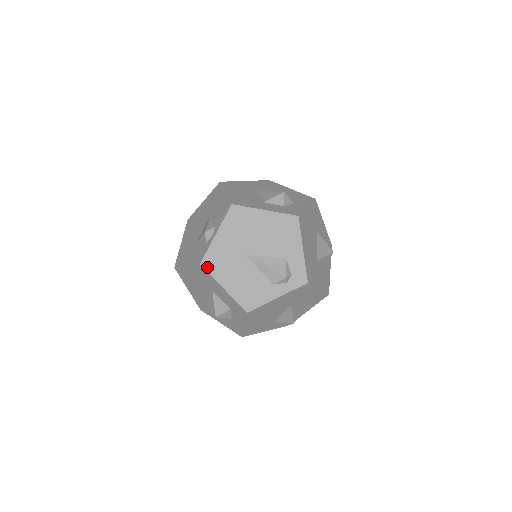
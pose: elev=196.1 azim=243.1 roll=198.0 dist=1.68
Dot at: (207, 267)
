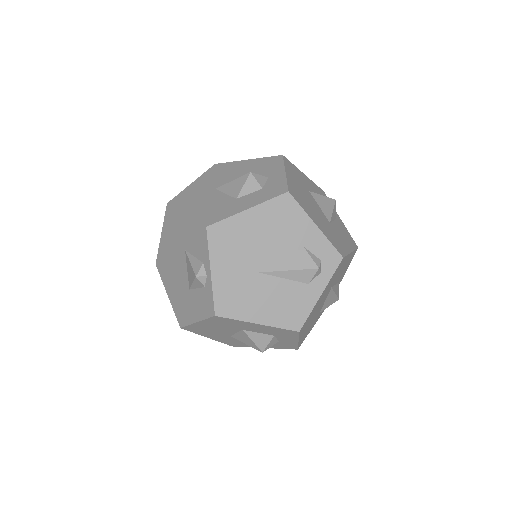
Dot at: (225, 314)
